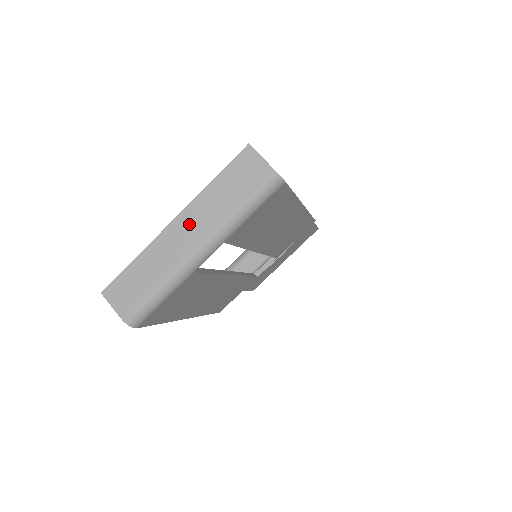
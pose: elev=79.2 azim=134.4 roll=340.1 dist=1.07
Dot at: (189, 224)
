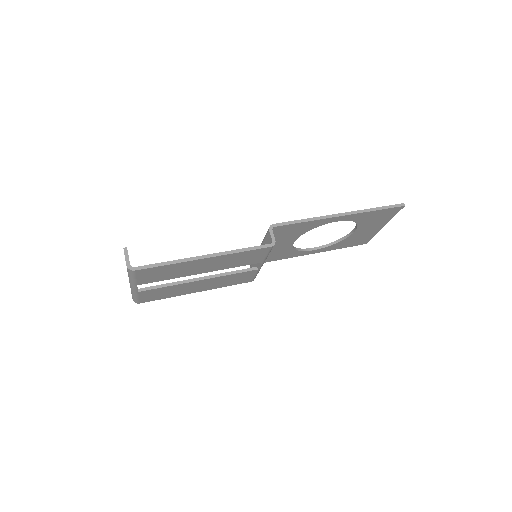
Dot at: occluded
